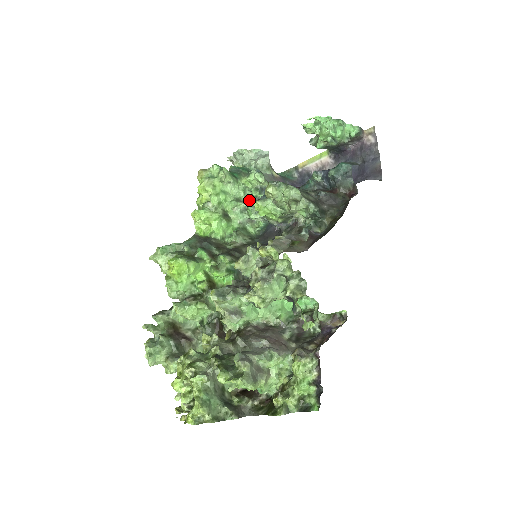
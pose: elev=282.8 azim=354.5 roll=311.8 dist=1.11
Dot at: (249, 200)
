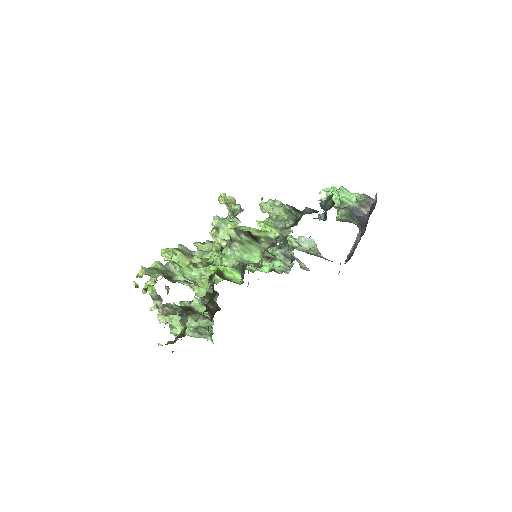
Dot at: occluded
